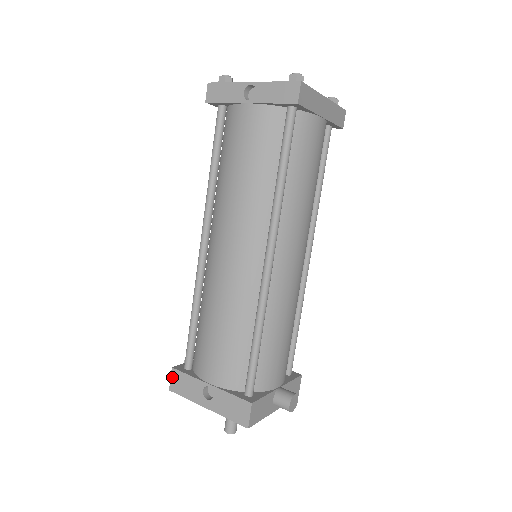
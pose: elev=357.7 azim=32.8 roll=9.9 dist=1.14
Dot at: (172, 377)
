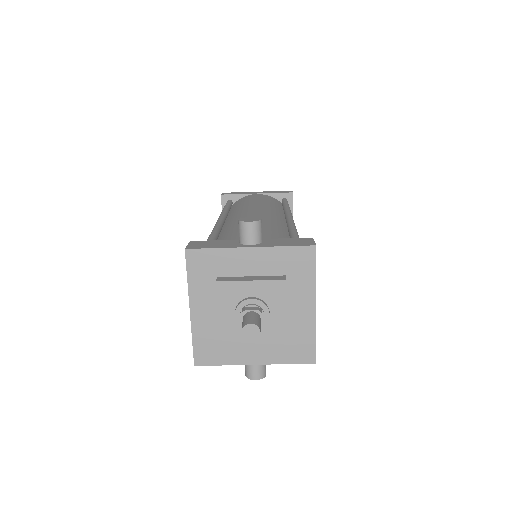
Dot at: occluded
